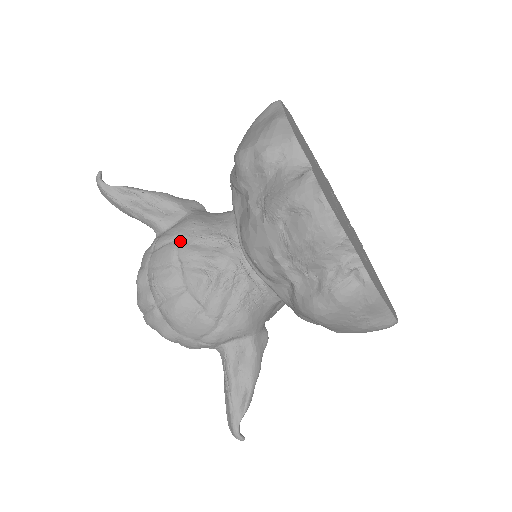
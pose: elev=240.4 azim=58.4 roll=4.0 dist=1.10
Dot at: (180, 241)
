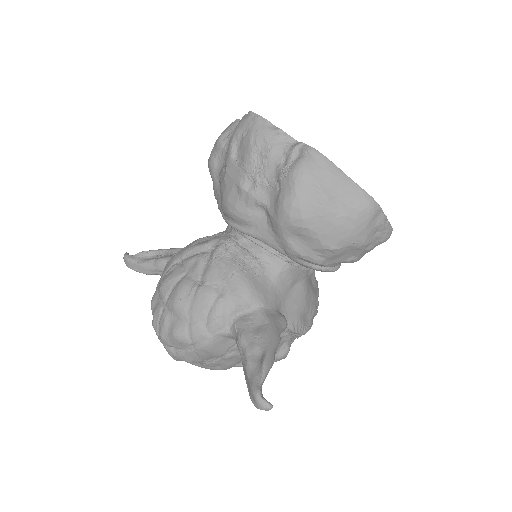
Dot at: occluded
